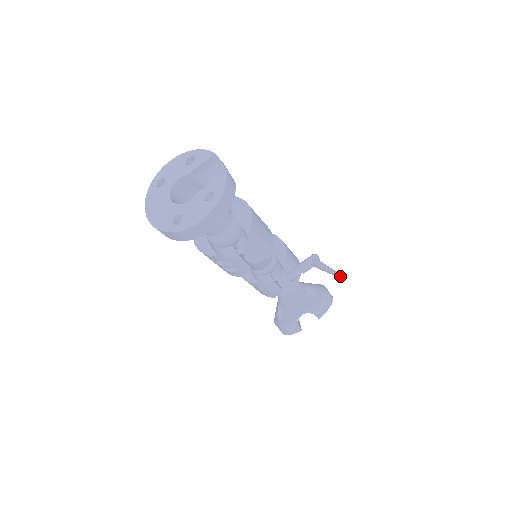
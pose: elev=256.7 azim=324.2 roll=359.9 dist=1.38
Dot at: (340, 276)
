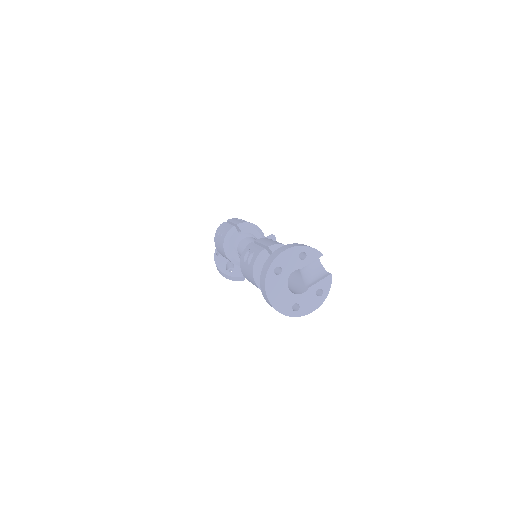
Dot at: occluded
